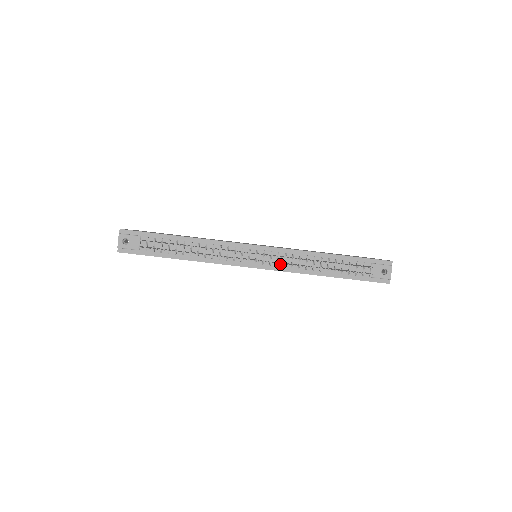
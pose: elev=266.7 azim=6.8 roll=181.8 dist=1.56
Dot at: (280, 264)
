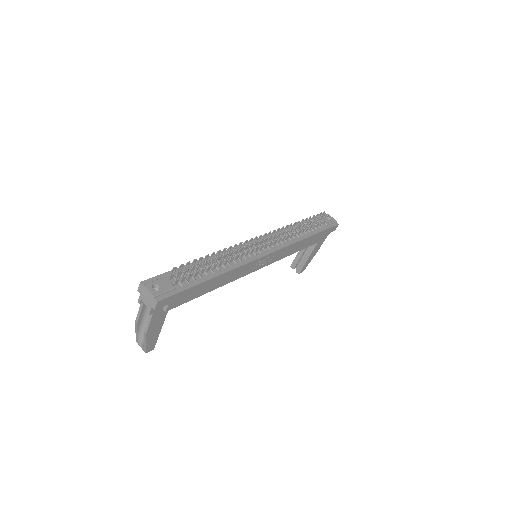
Dot at: (278, 244)
